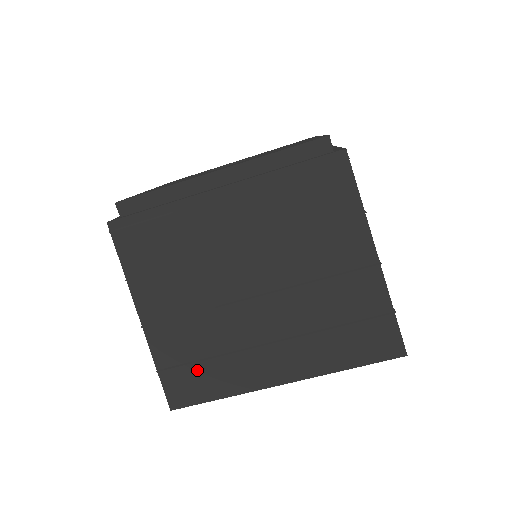
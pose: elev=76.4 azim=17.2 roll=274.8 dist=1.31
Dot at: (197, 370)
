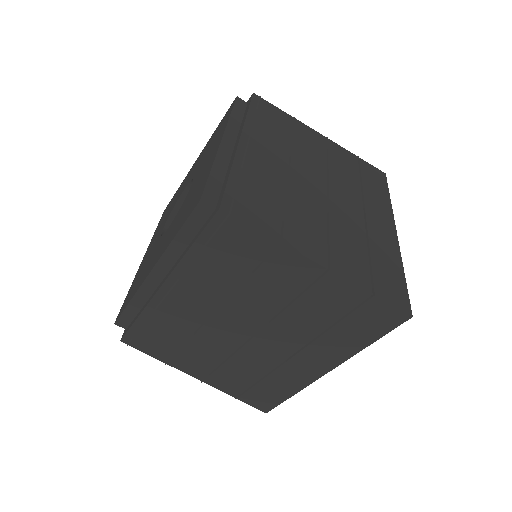
Dot at: (260, 388)
